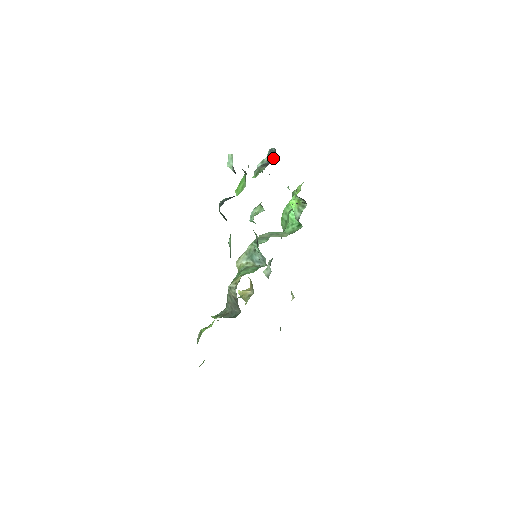
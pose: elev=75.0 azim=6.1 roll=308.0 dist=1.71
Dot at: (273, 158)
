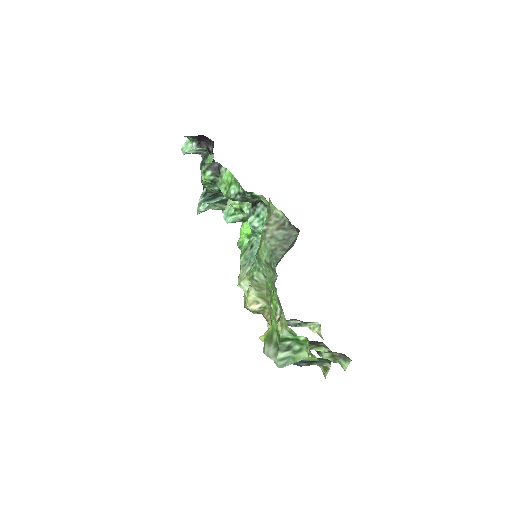
Dot at: occluded
